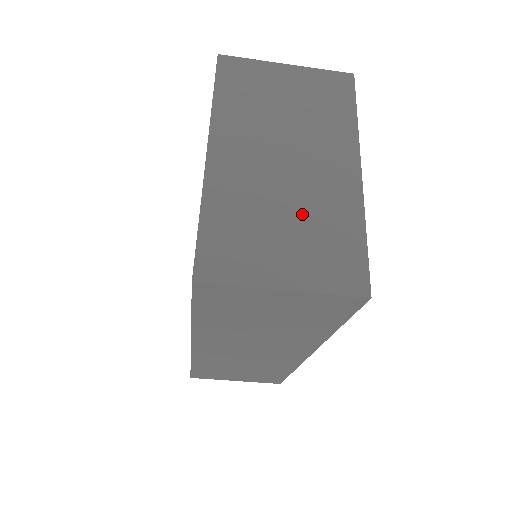
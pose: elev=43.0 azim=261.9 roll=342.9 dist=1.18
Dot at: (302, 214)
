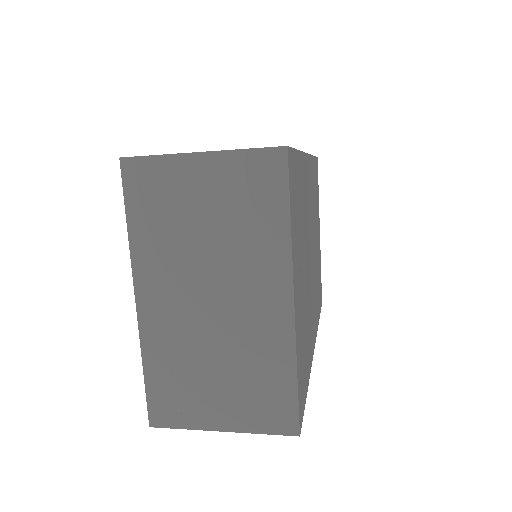
Dot at: (233, 359)
